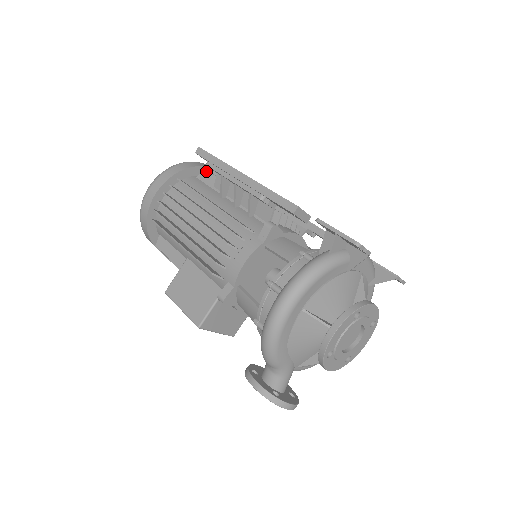
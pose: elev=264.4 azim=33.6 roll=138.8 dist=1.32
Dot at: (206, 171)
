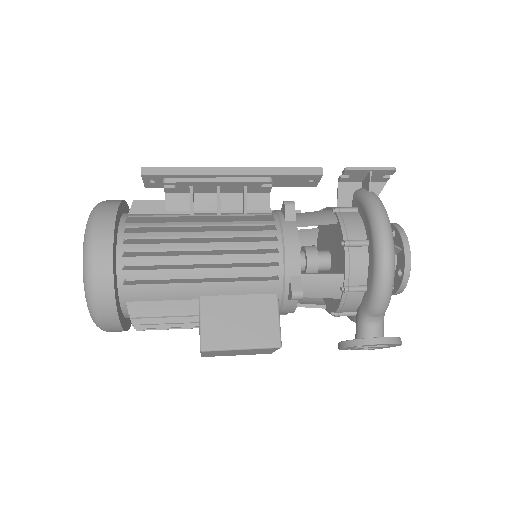
Dot at: (138, 201)
